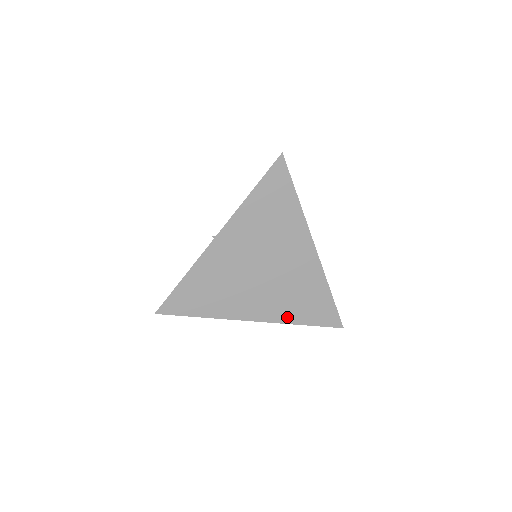
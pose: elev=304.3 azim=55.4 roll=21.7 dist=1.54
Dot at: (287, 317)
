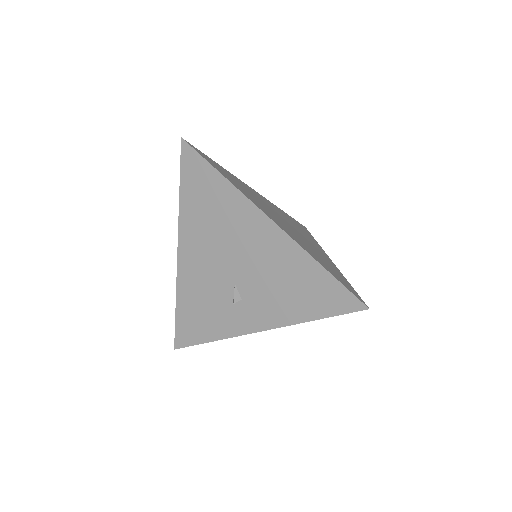
Dot at: occluded
